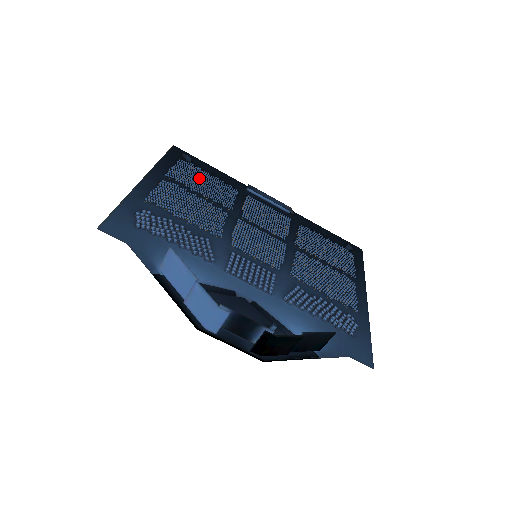
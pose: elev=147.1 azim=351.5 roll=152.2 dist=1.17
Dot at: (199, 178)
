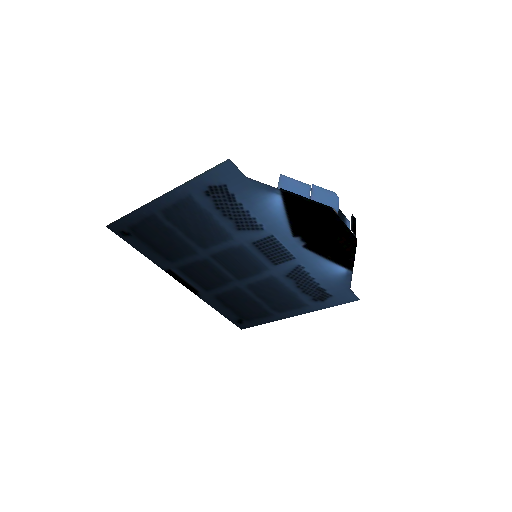
Dot at: (159, 235)
